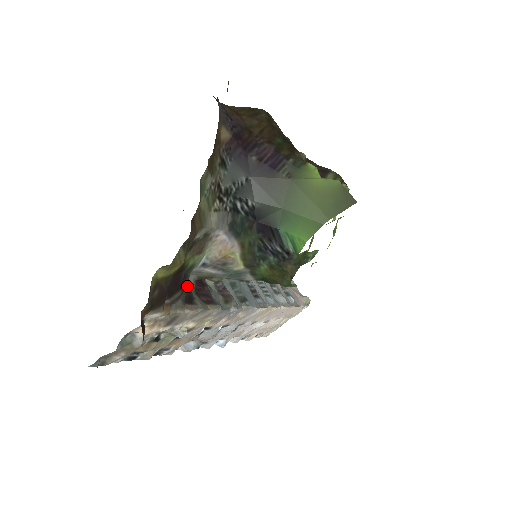
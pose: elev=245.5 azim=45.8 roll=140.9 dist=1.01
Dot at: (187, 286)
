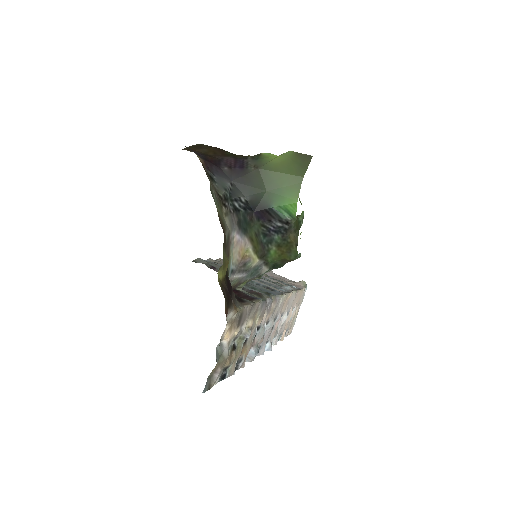
Dot at: occluded
